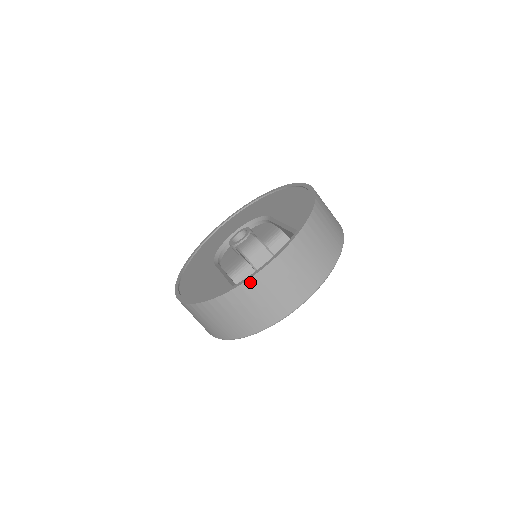
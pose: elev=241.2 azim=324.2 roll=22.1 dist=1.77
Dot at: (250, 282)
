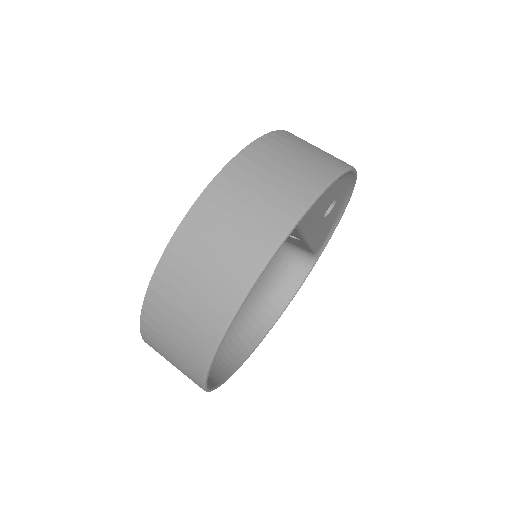
Dot at: occluded
